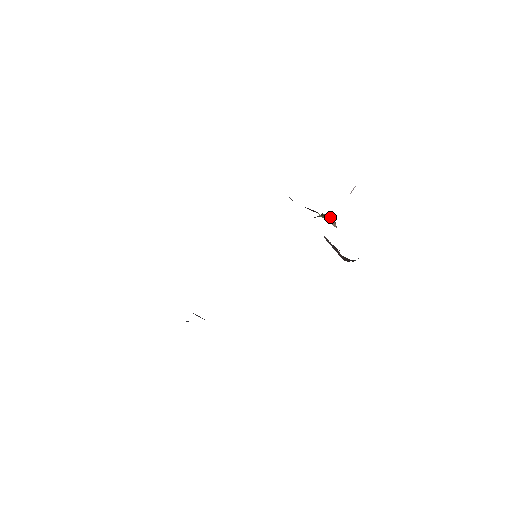
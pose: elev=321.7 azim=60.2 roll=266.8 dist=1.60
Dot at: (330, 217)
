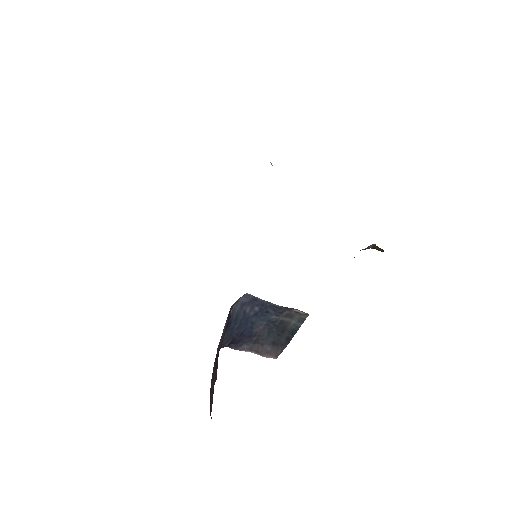
Dot at: occluded
